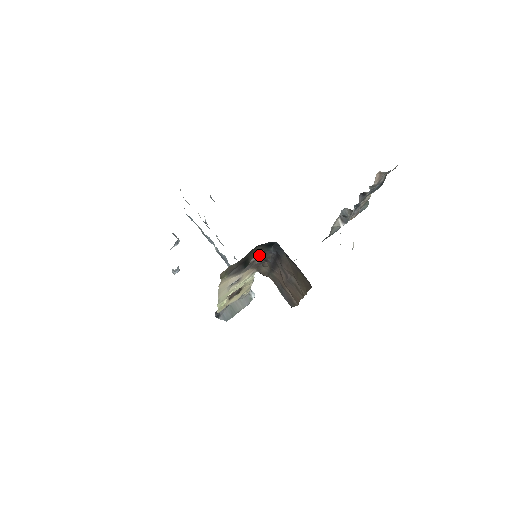
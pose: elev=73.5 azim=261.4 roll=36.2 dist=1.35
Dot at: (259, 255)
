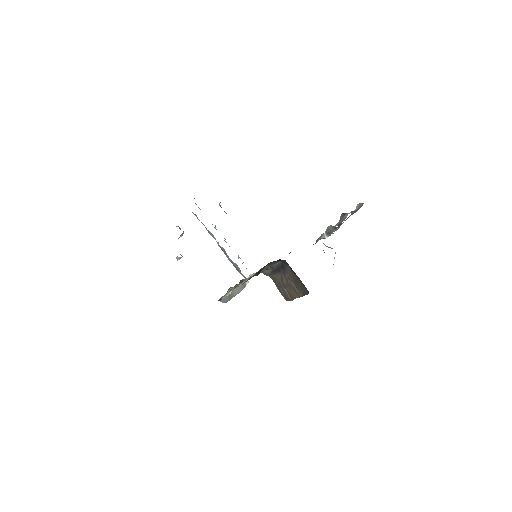
Dot at: (268, 265)
